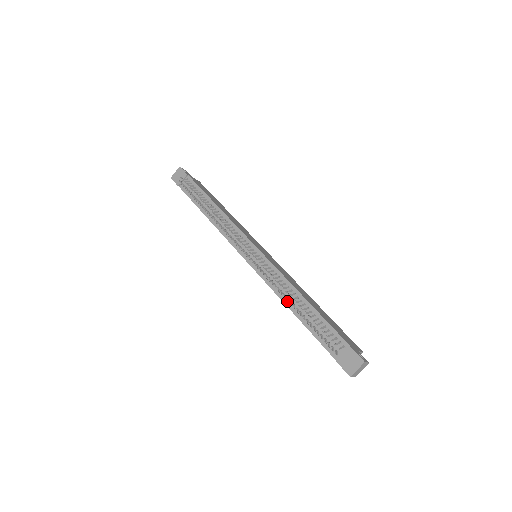
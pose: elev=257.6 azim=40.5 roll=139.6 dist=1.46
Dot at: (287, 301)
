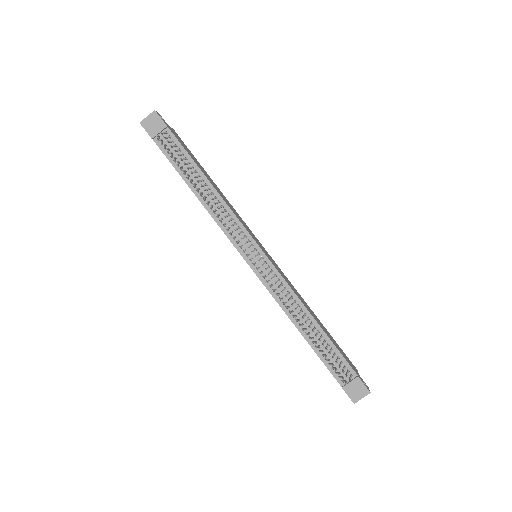
Dot at: (296, 320)
